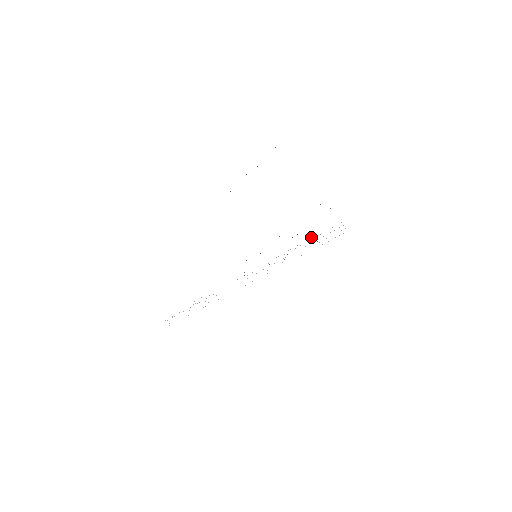
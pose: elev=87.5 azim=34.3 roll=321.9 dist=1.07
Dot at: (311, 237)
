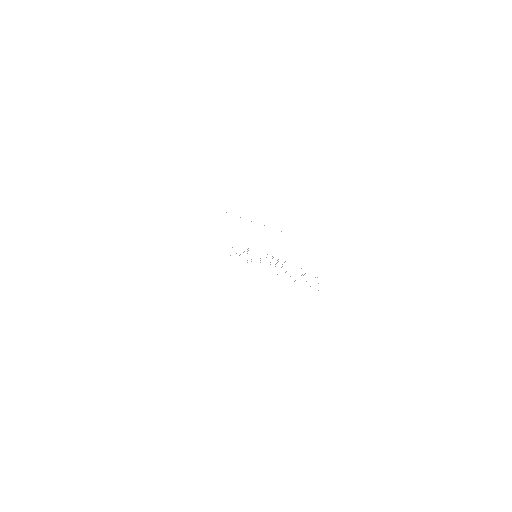
Dot at: occluded
